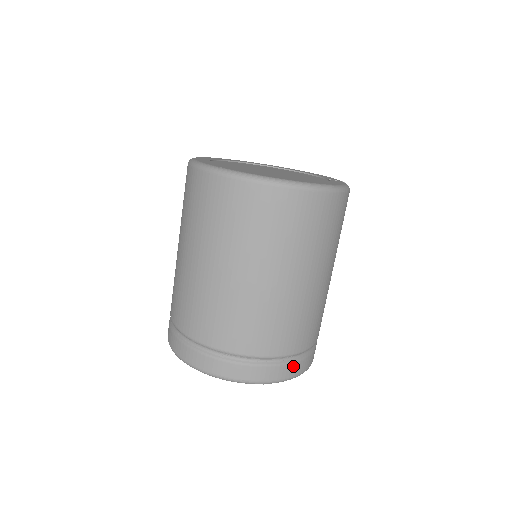
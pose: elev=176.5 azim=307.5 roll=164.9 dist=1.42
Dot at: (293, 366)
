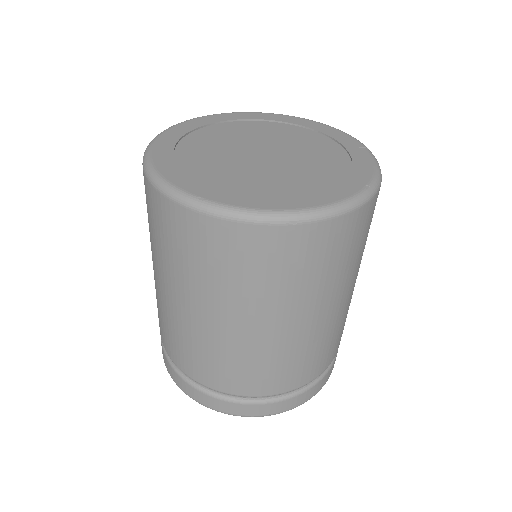
Dot at: (320, 382)
